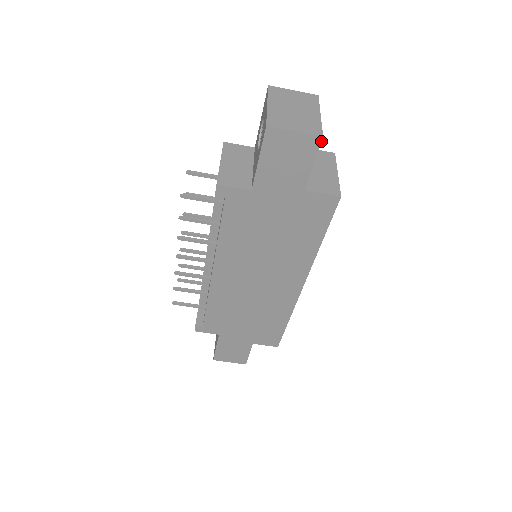
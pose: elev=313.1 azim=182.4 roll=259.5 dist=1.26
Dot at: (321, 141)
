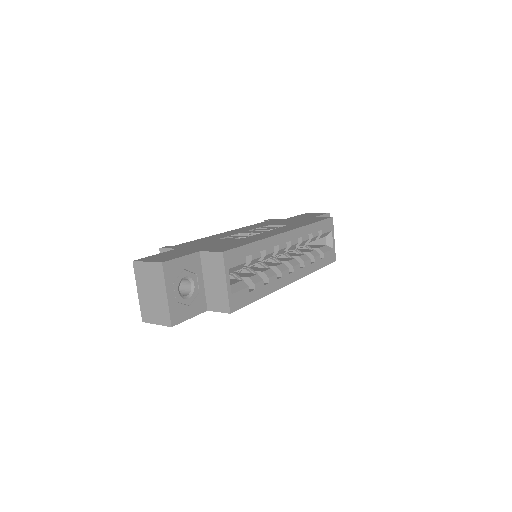
Dot at: occluded
